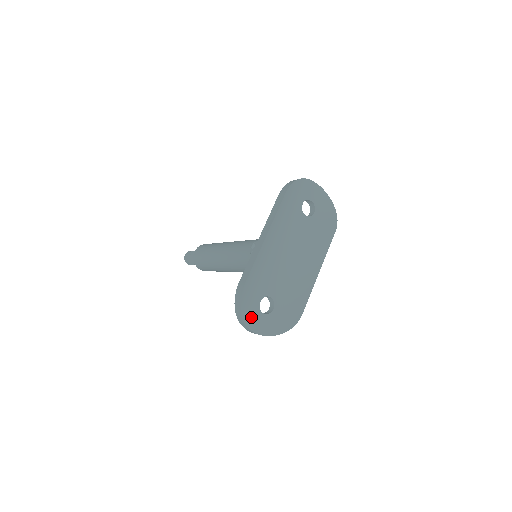
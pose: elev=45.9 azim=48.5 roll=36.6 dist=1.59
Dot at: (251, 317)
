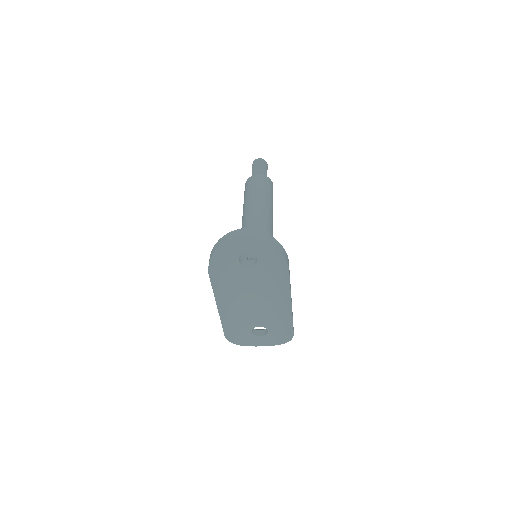
Dot at: (251, 341)
